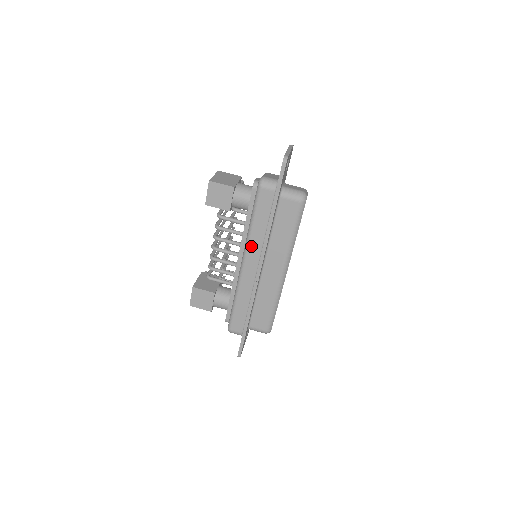
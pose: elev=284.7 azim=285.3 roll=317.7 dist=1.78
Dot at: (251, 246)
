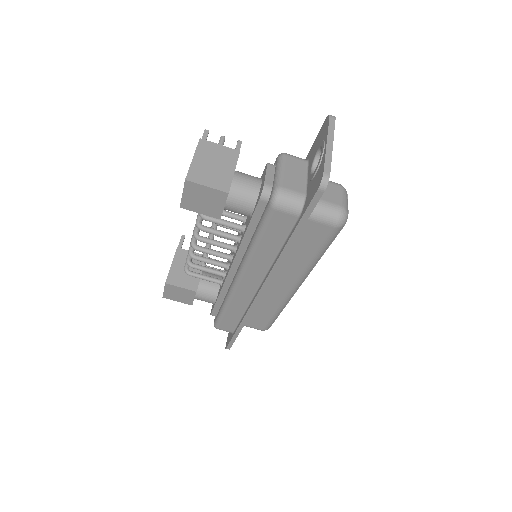
Dot at: (251, 267)
